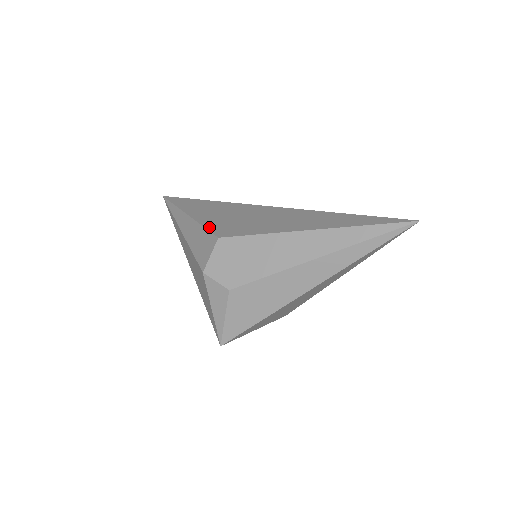
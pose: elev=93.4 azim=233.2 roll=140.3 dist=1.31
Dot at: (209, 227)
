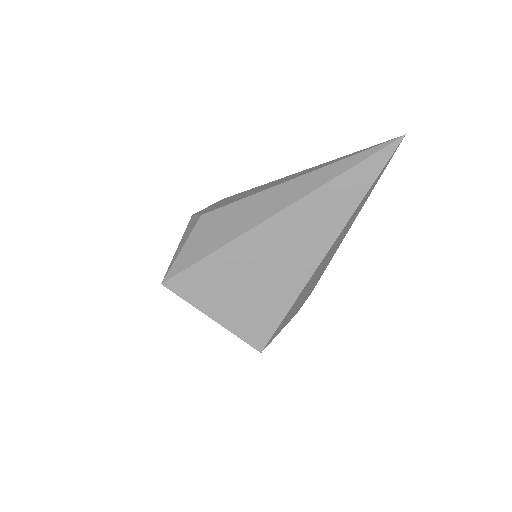
Dot at: occluded
